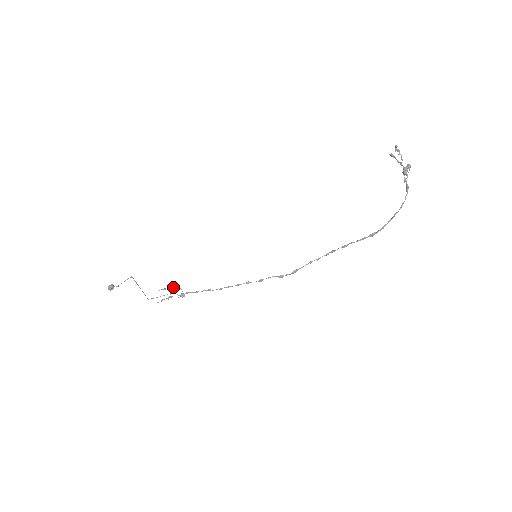
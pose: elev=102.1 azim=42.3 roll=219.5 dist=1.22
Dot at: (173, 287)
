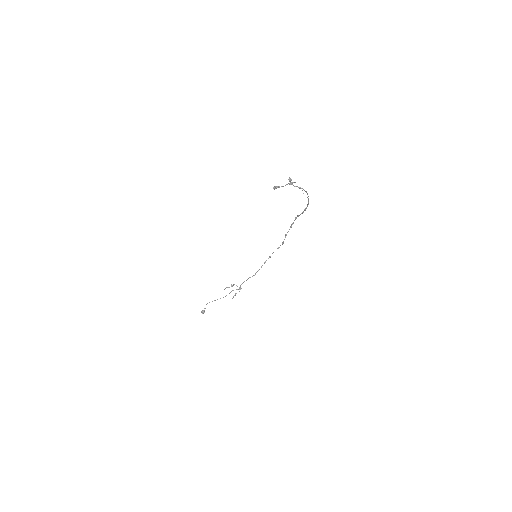
Dot at: occluded
